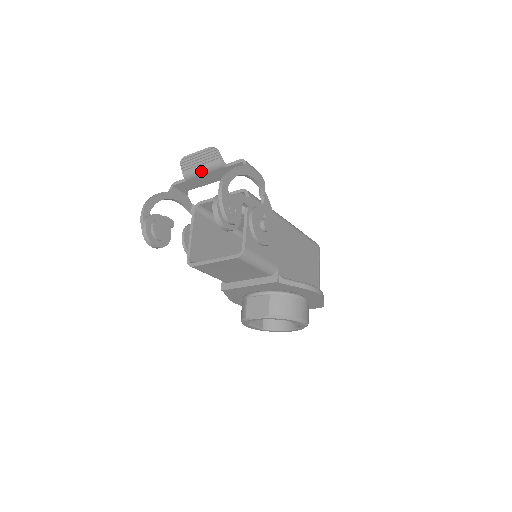
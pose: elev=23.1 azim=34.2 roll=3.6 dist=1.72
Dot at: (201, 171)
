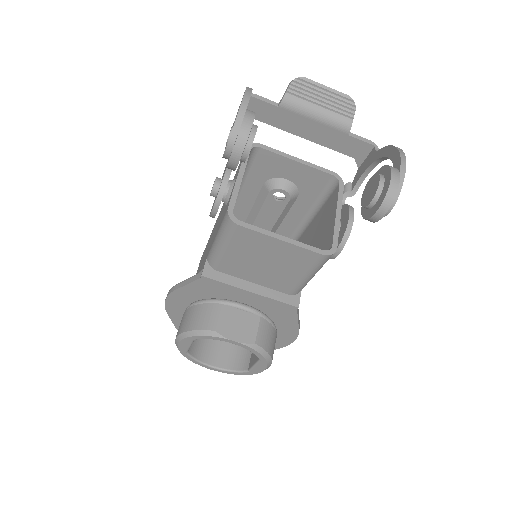
Dot at: (314, 113)
